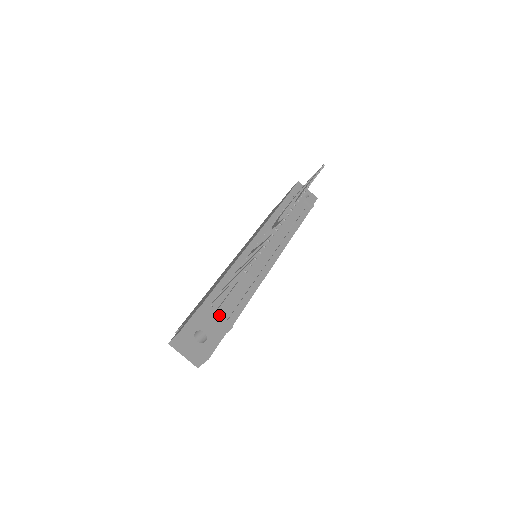
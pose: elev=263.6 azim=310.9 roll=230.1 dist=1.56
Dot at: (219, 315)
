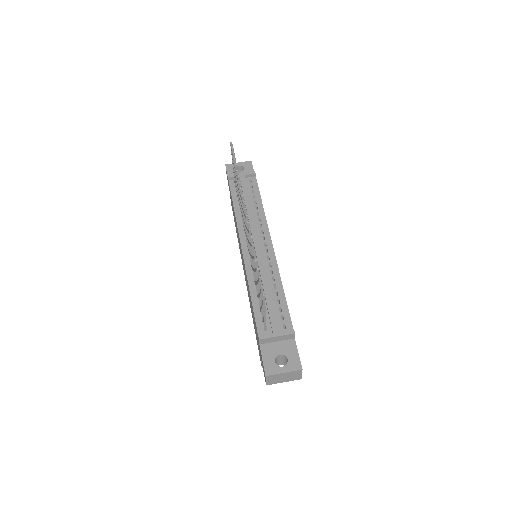
Dot at: (277, 333)
